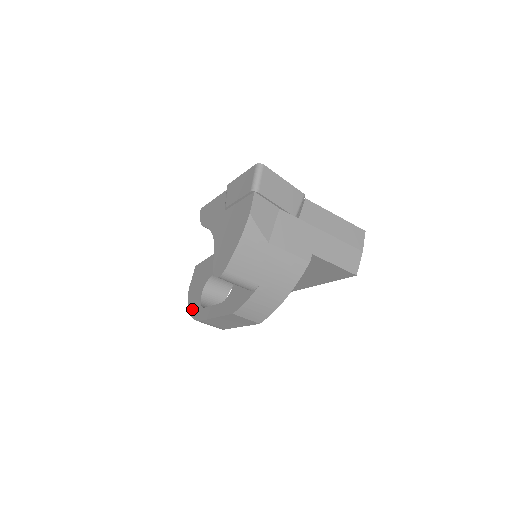
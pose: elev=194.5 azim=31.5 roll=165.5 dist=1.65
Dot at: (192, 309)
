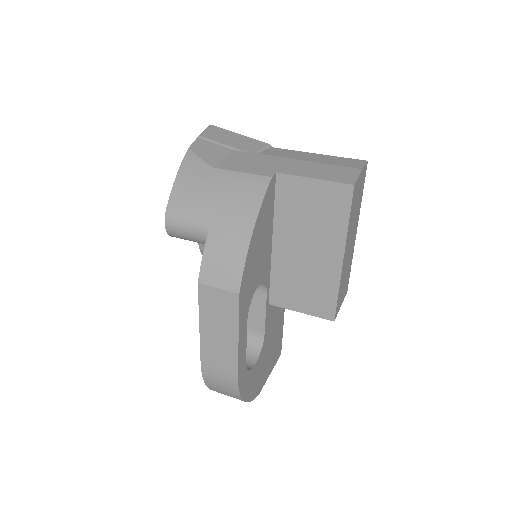
Dot at: occluded
